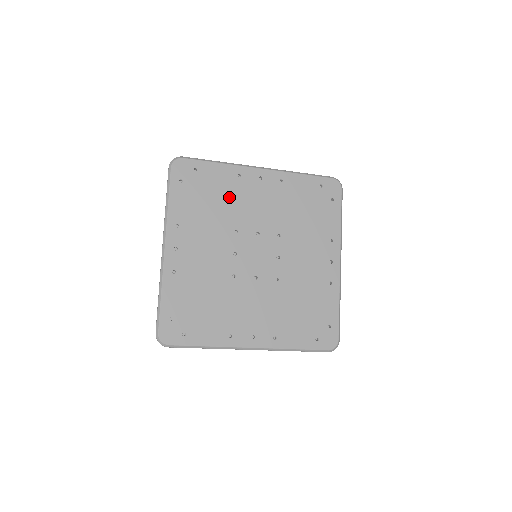
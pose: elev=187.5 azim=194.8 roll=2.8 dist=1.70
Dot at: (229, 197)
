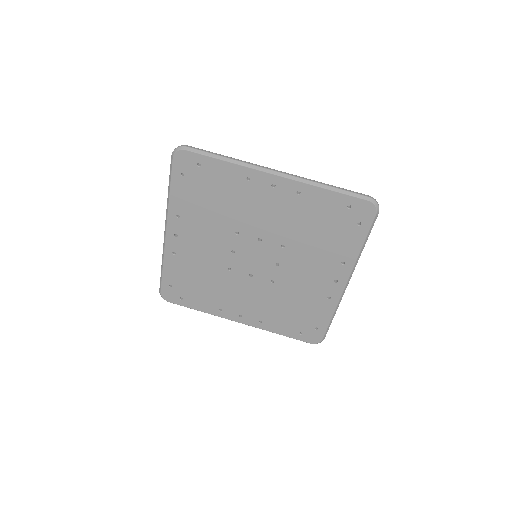
Dot at: (233, 199)
